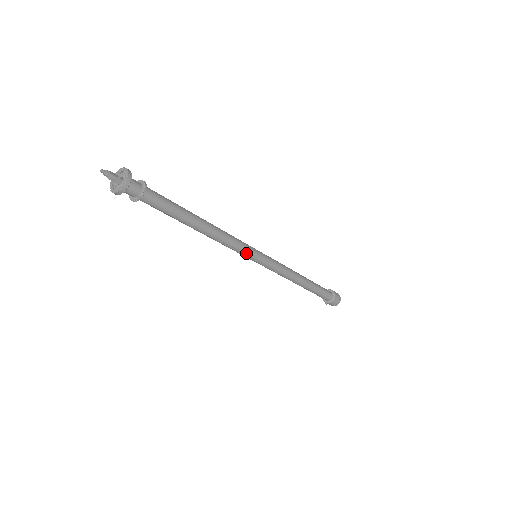
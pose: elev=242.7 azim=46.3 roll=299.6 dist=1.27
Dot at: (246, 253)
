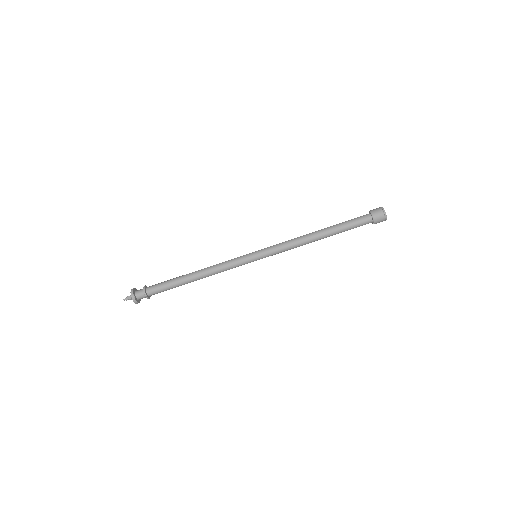
Dot at: (242, 264)
